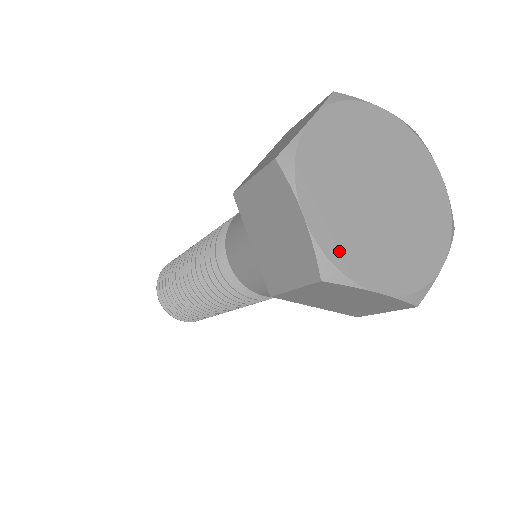
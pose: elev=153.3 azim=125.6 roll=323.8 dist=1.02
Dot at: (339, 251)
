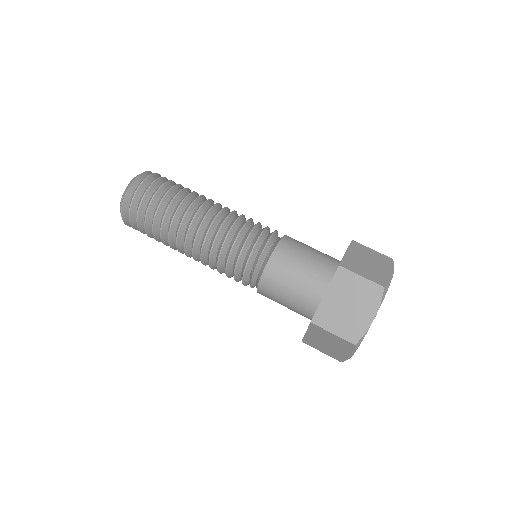
Dot at: occluded
